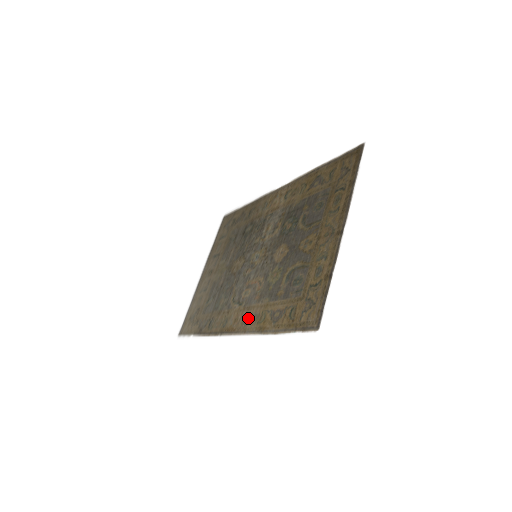
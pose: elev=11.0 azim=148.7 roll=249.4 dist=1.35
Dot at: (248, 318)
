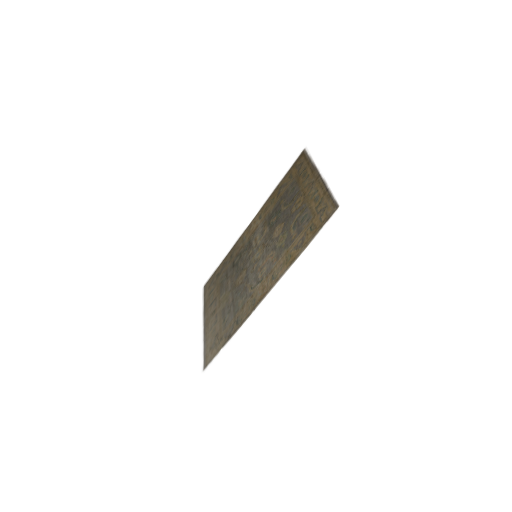
Dot at: (275, 273)
